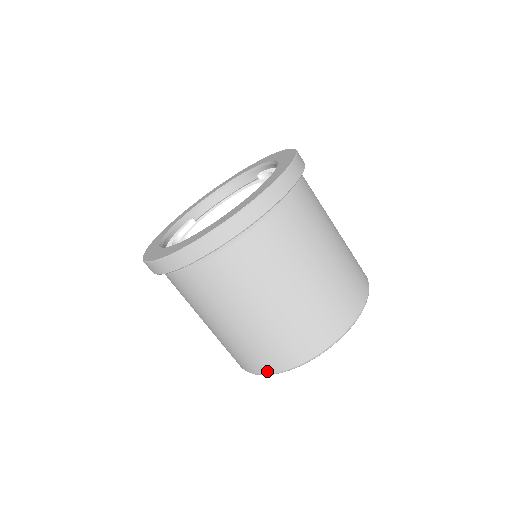
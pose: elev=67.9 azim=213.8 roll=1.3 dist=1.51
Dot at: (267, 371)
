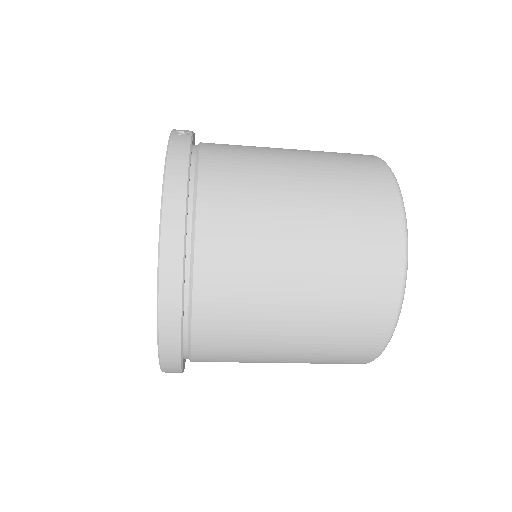
Dot at: occluded
